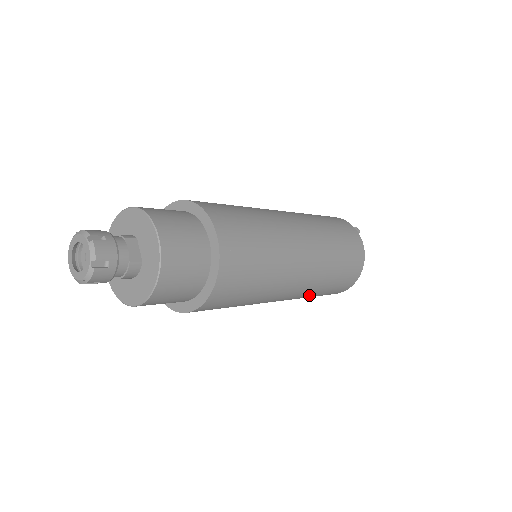
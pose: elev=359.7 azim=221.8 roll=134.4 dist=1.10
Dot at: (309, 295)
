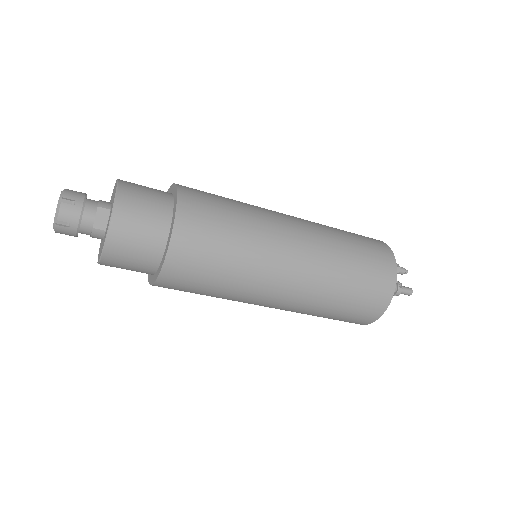
Dot at: (304, 313)
